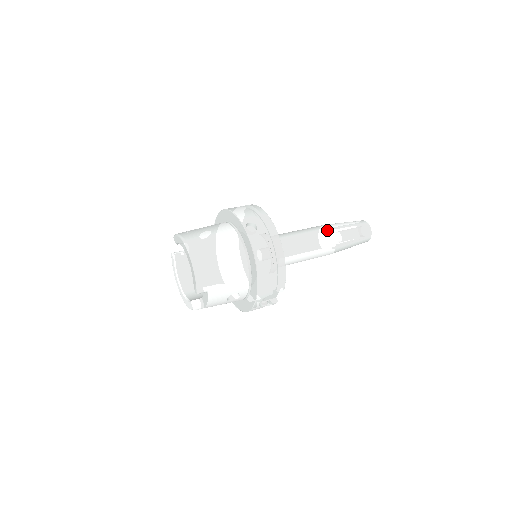
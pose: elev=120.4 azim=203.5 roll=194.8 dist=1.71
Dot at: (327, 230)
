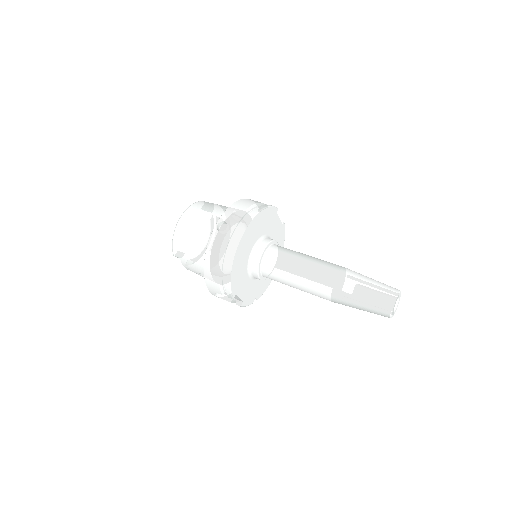
Dot at: (330, 274)
